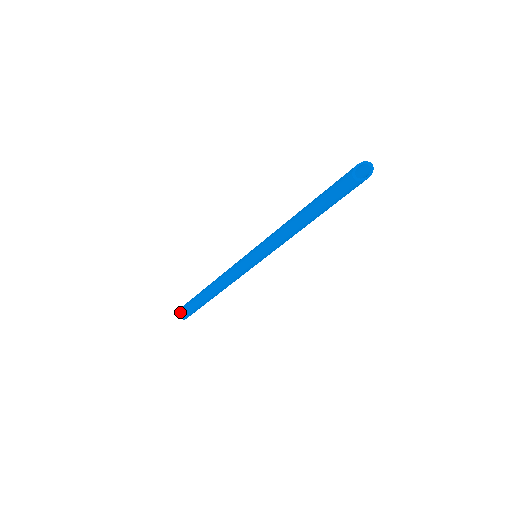
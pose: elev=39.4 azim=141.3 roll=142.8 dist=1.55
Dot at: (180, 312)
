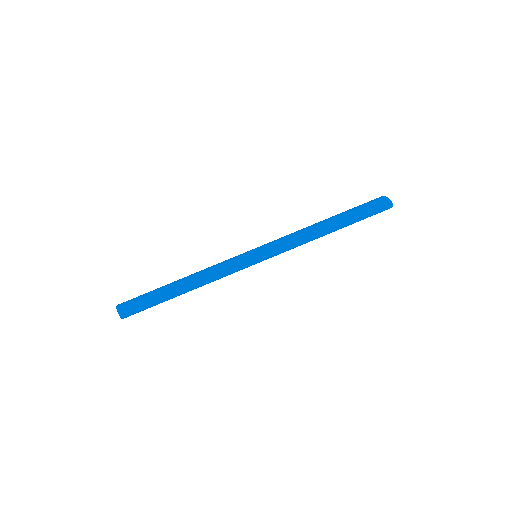
Dot at: (122, 305)
